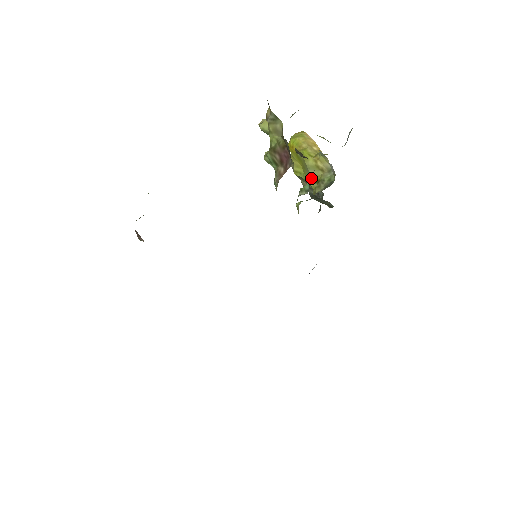
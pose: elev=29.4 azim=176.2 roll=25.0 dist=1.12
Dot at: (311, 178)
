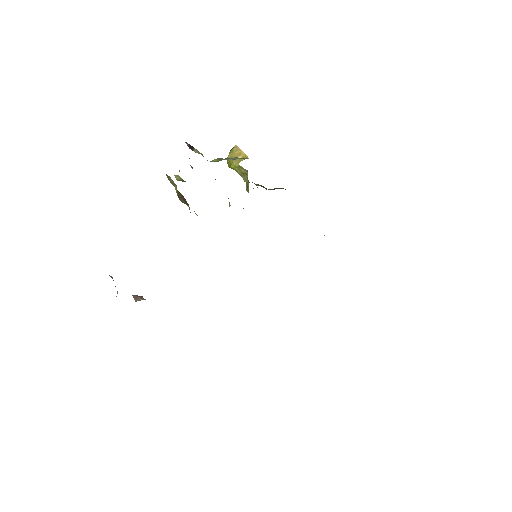
Dot at: (246, 183)
